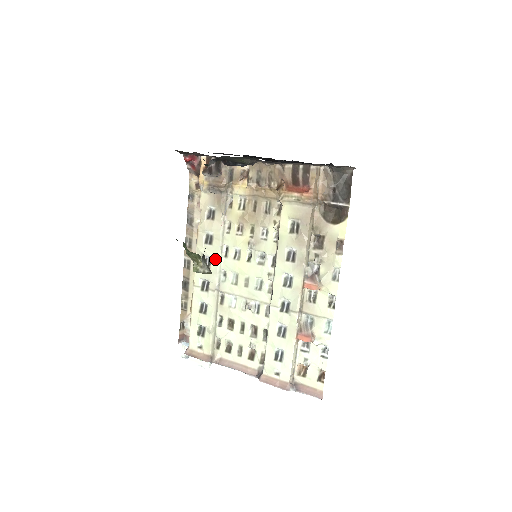
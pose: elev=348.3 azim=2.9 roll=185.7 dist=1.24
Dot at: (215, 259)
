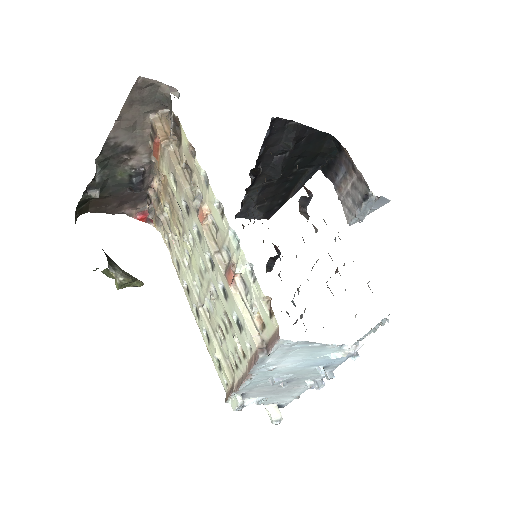
Dot at: (186, 278)
